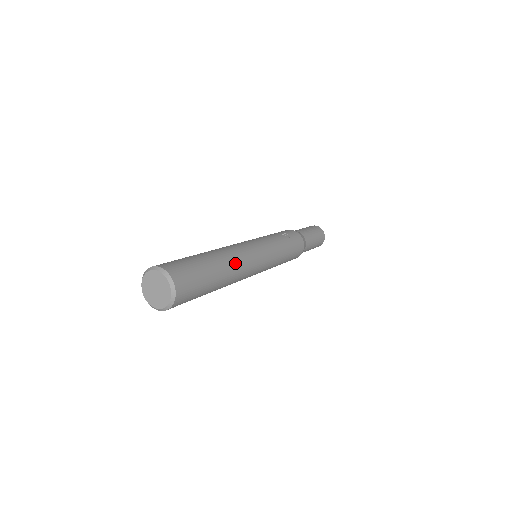
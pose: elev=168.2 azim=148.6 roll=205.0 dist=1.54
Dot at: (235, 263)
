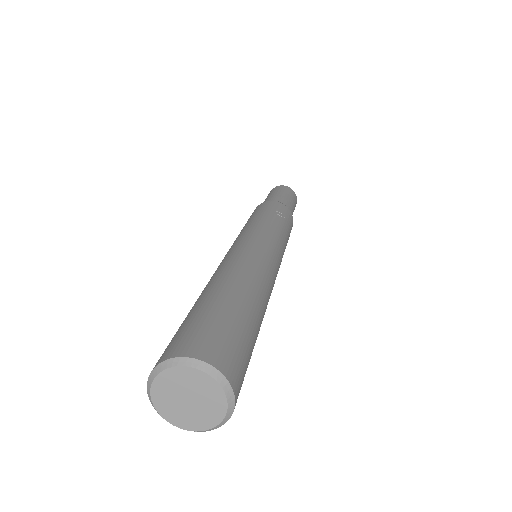
Dot at: (267, 295)
